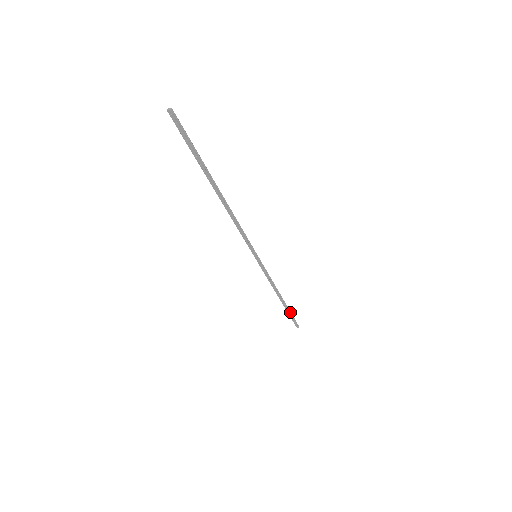
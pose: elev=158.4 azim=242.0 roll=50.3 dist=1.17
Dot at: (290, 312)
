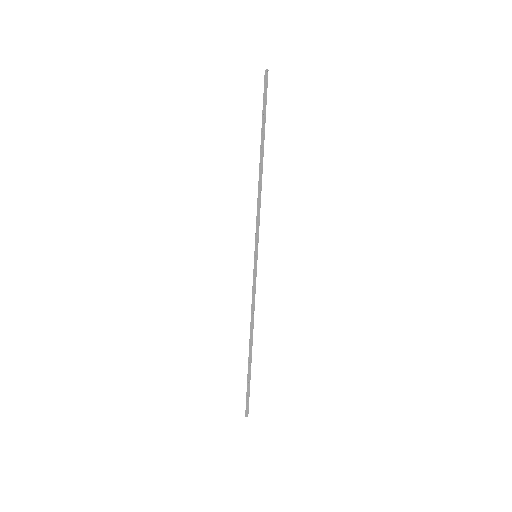
Dot at: (250, 376)
